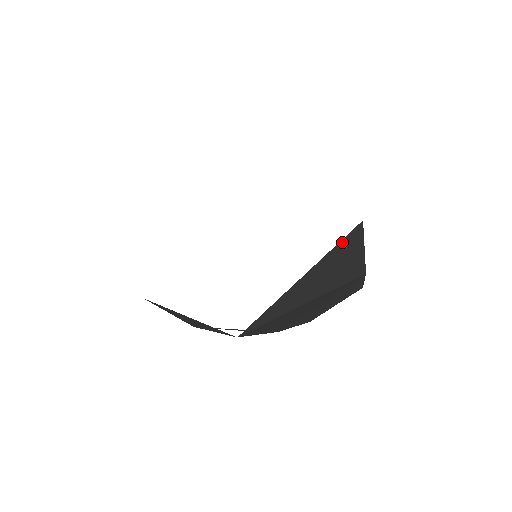
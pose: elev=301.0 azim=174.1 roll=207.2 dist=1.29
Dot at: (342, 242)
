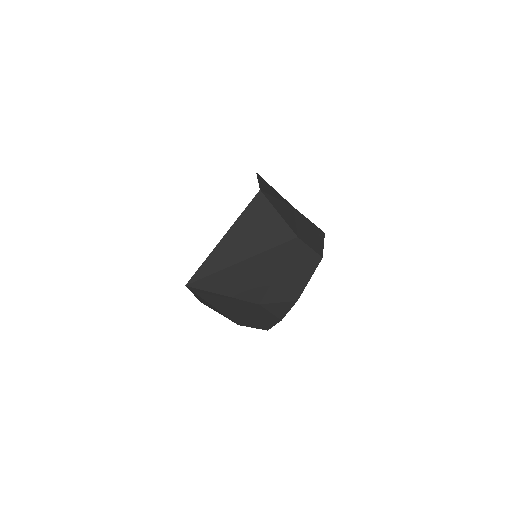
Dot at: (248, 209)
